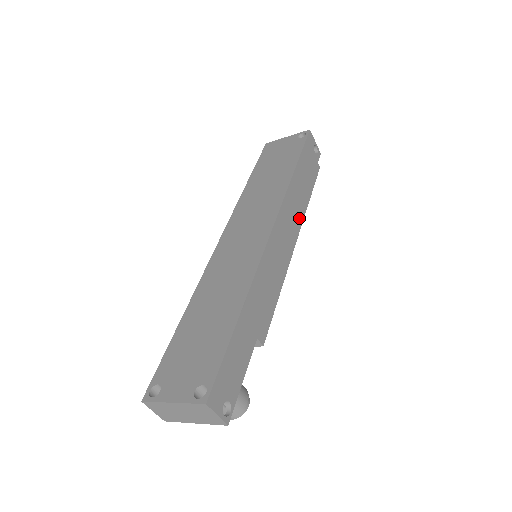
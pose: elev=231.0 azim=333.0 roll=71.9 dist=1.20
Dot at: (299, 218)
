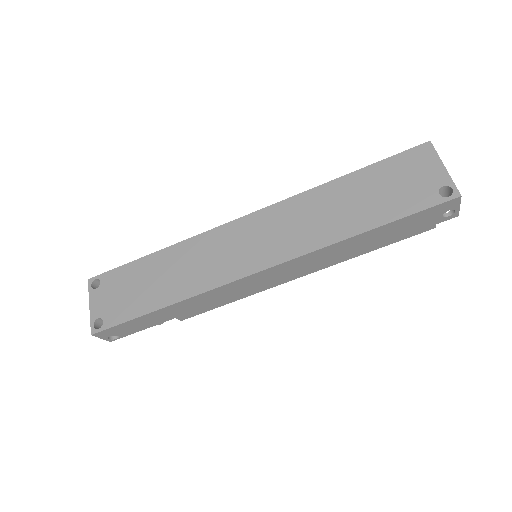
Dot at: (325, 264)
